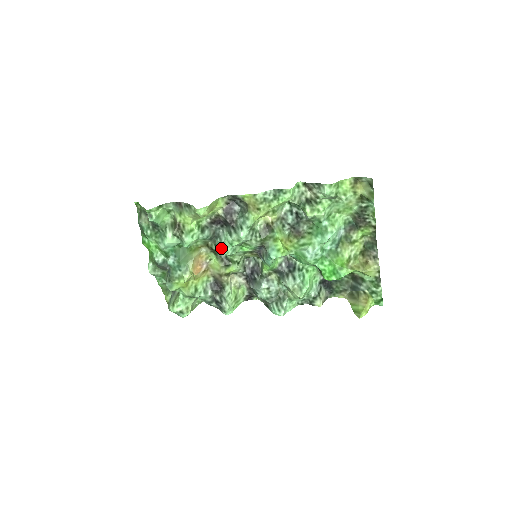
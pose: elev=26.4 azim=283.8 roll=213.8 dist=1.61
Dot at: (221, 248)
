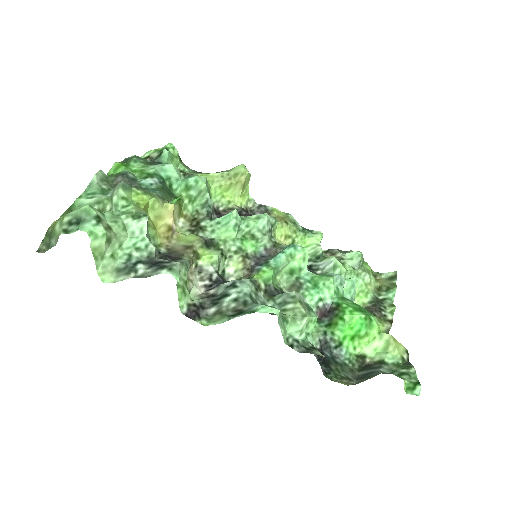
Dot at: (228, 213)
